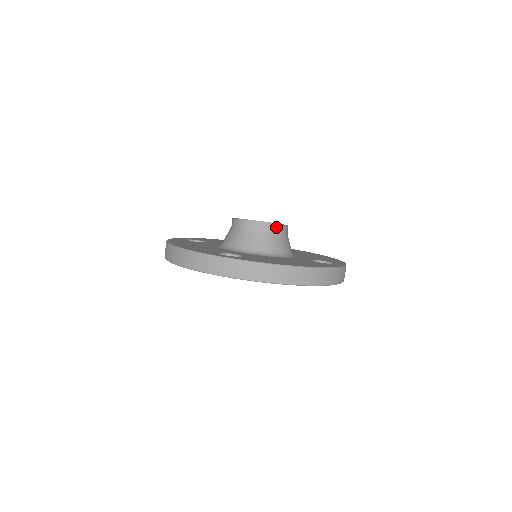
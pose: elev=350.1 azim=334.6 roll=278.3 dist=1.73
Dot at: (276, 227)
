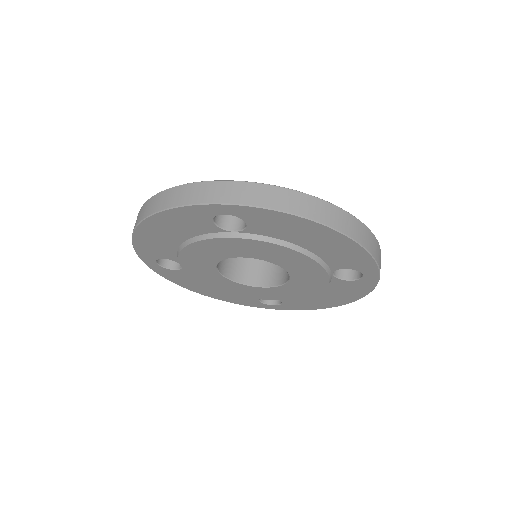
Dot at: occluded
